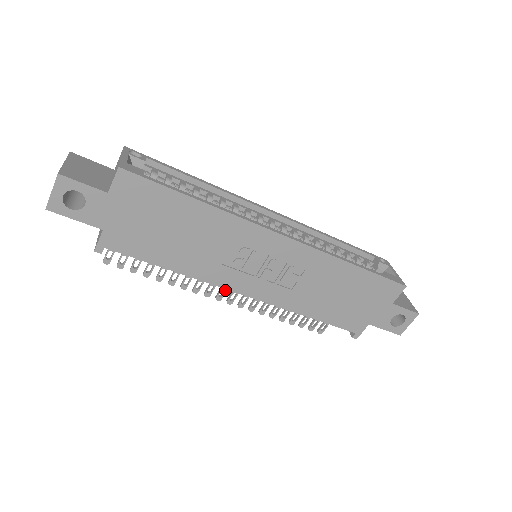
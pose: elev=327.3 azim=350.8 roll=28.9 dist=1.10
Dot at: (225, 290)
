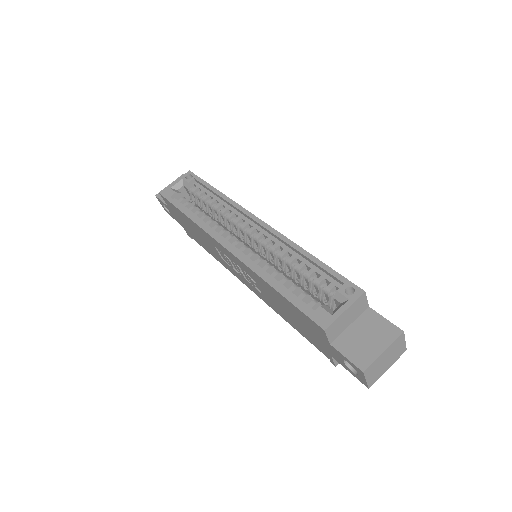
Dot at: occluded
